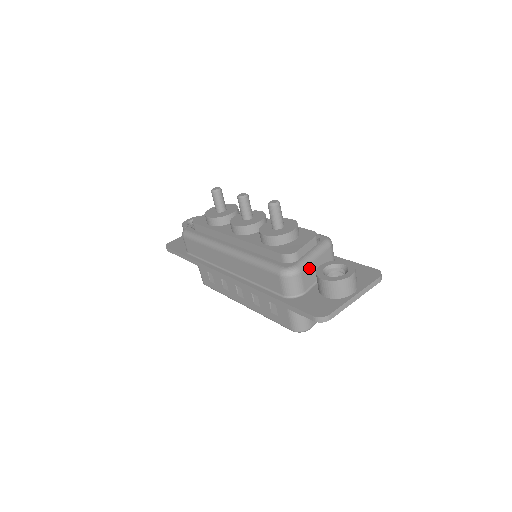
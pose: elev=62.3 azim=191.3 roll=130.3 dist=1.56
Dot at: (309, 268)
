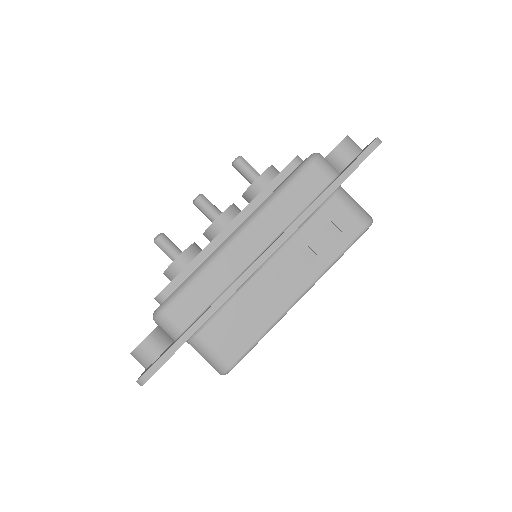
Dot at: occluded
